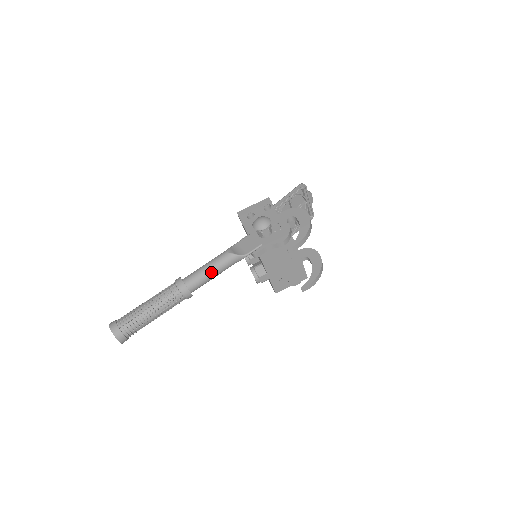
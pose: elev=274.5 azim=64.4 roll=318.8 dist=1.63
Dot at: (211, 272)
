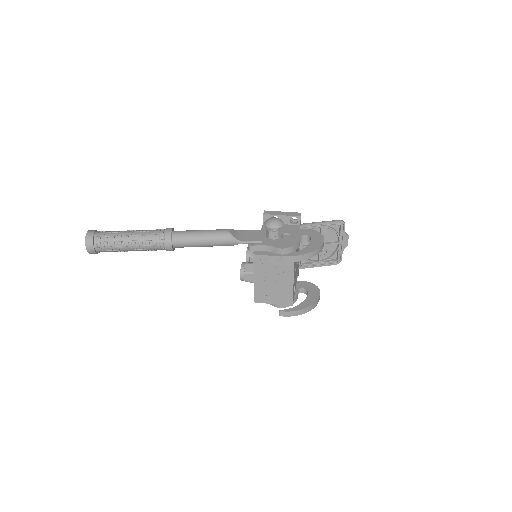
Dot at: (201, 238)
